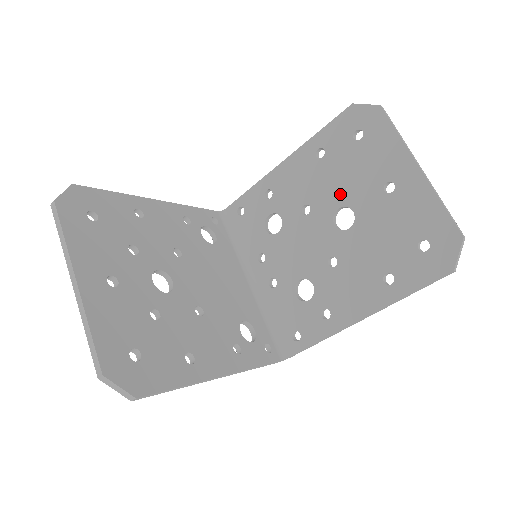
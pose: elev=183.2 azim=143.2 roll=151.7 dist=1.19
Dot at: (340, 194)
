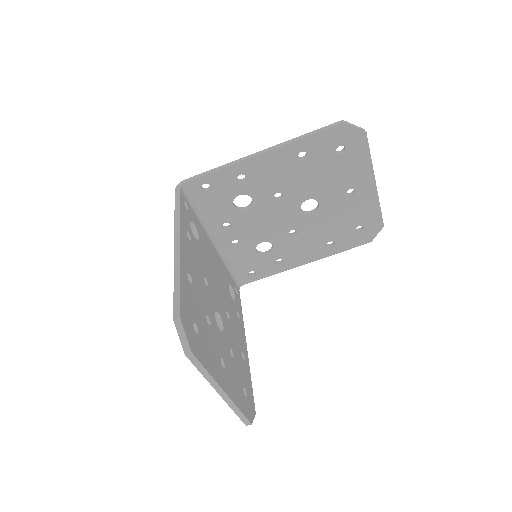
Dot at: (312, 190)
